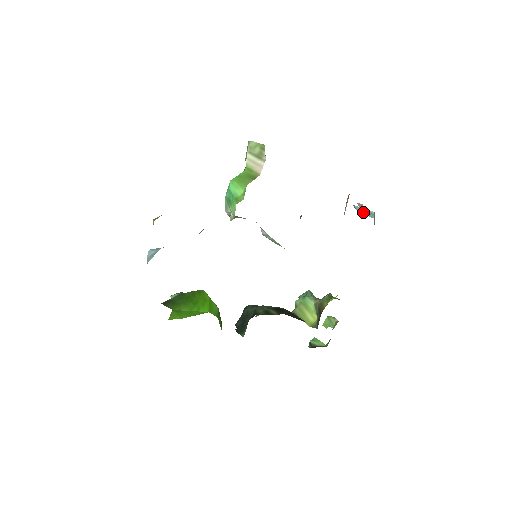
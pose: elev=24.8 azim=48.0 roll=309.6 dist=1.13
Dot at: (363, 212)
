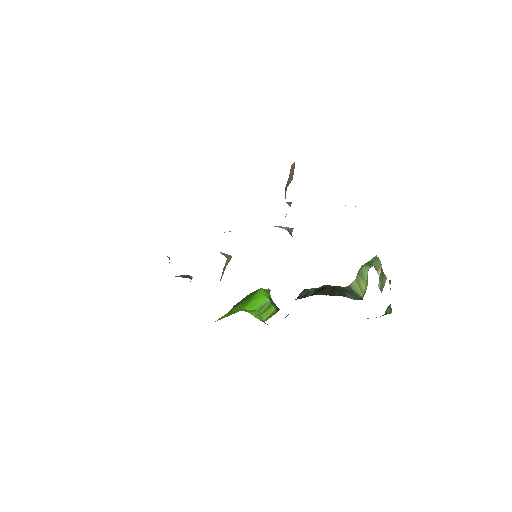
Dot at: occluded
